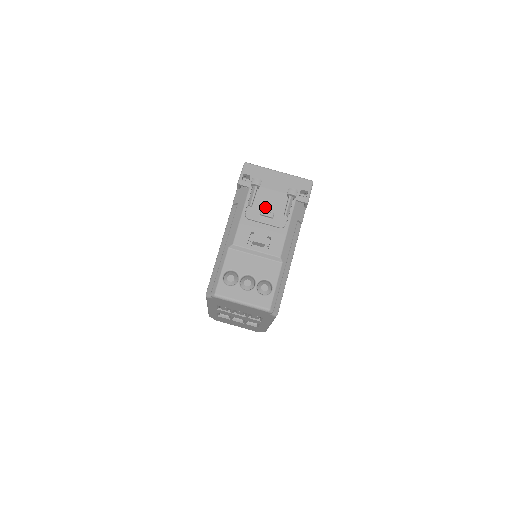
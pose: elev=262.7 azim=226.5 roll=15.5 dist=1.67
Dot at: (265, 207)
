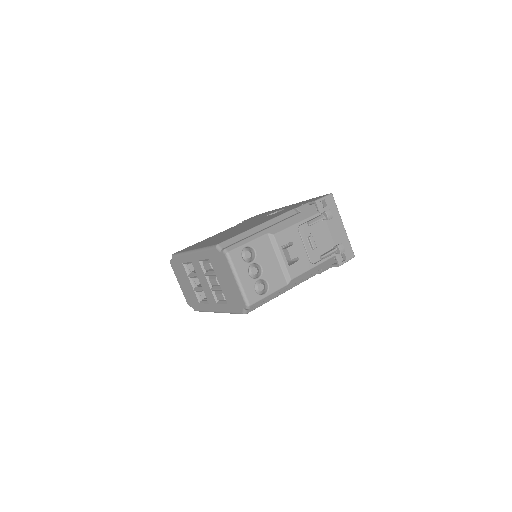
Dot at: (315, 236)
